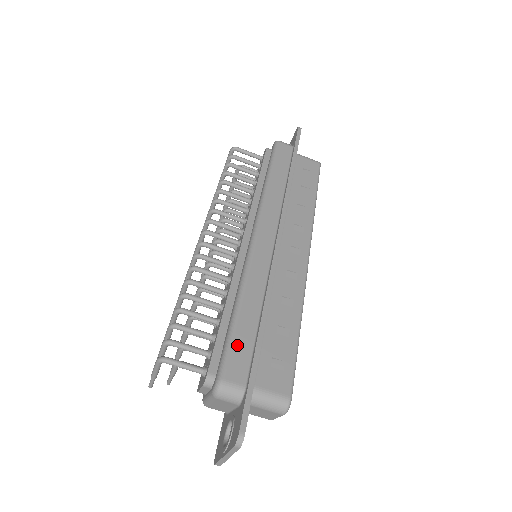
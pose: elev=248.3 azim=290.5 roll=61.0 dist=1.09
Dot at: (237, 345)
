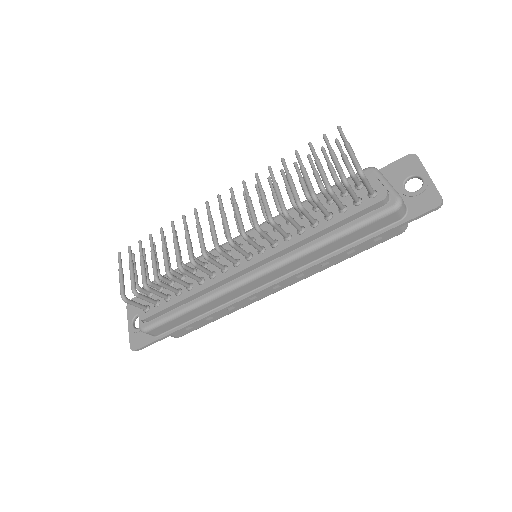
Dot at: (171, 323)
